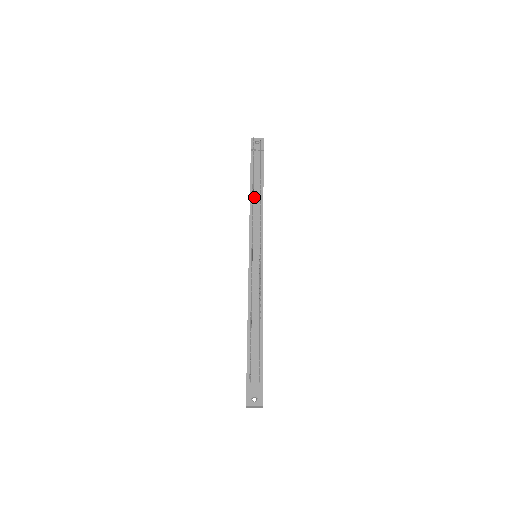
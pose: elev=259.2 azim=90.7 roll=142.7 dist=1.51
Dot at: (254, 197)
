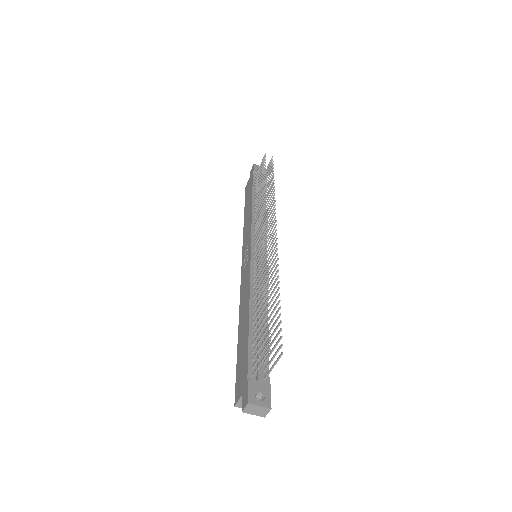
Dot at: occluded
